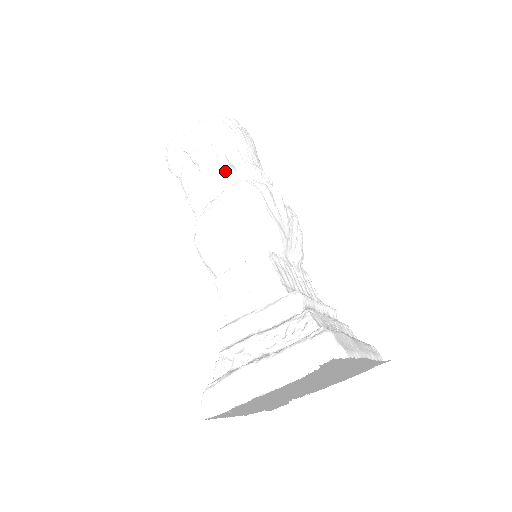
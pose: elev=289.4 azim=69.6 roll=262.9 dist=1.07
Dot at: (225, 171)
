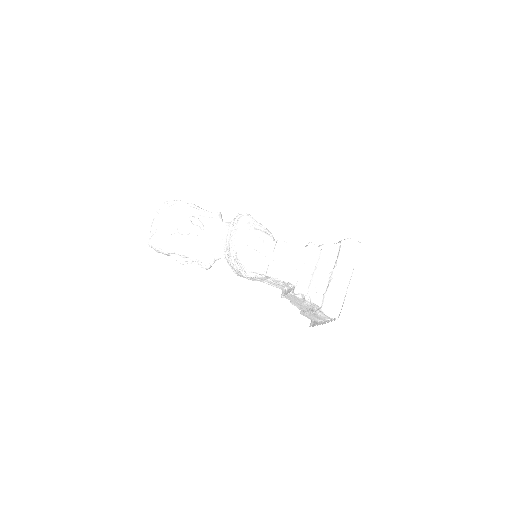
Dot at: (206, 227)
